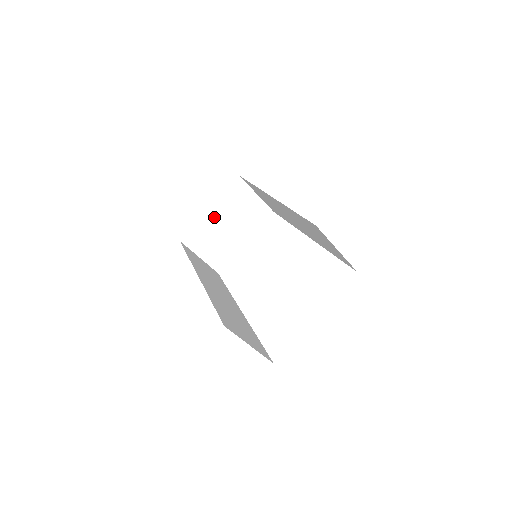
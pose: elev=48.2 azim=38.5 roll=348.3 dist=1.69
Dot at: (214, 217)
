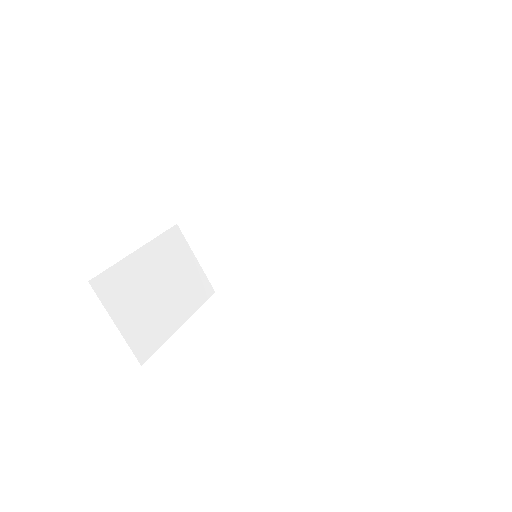
Dot at: (142, 265)
